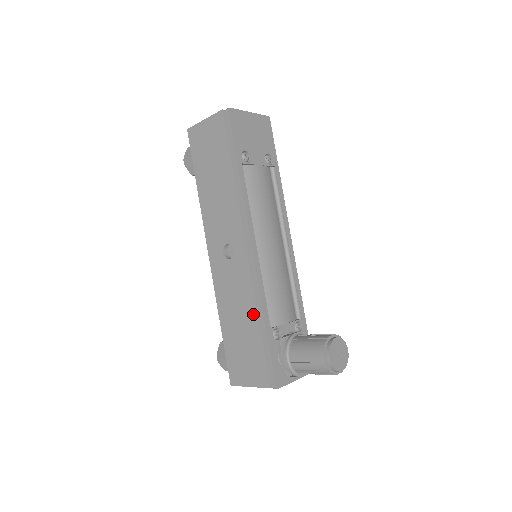
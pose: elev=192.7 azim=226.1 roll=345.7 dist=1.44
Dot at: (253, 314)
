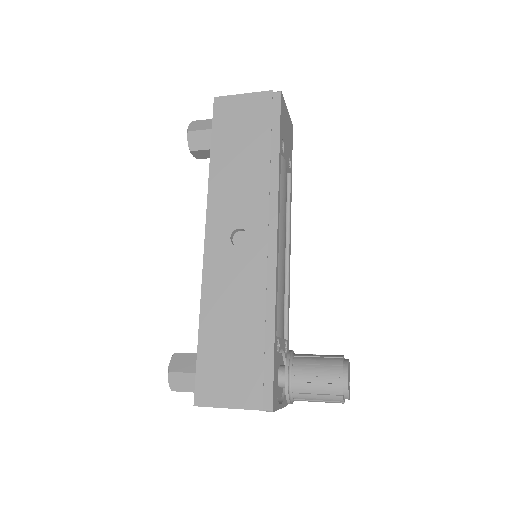
Dot at: (258, 315)
